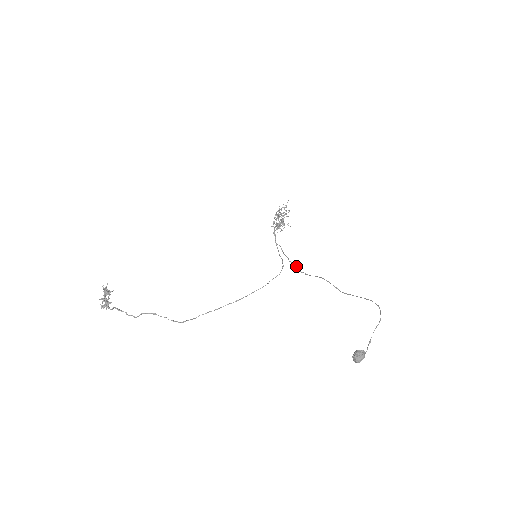
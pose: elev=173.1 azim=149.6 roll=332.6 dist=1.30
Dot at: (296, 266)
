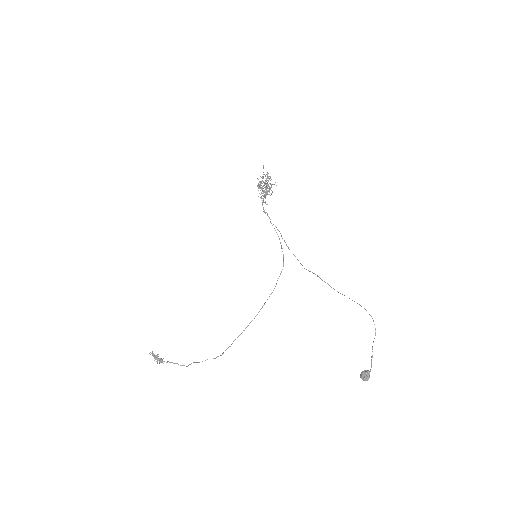
Dot at: occluded
